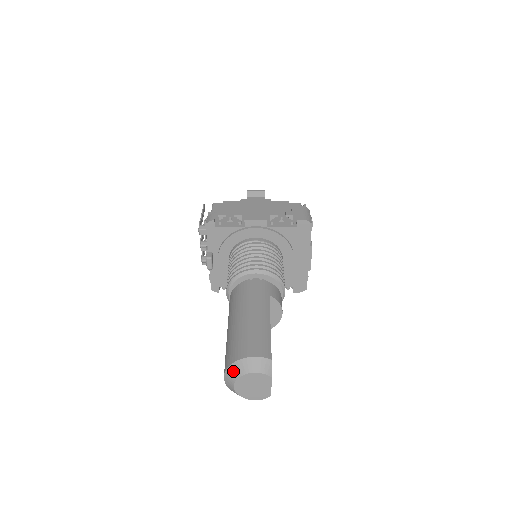
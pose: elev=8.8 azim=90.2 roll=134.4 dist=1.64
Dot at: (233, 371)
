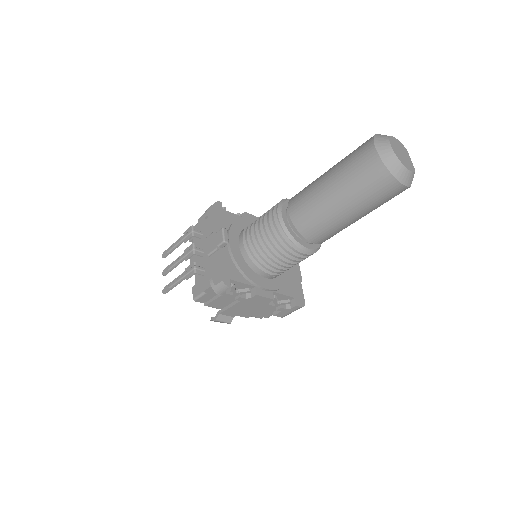
Dot at: (381, 136)
